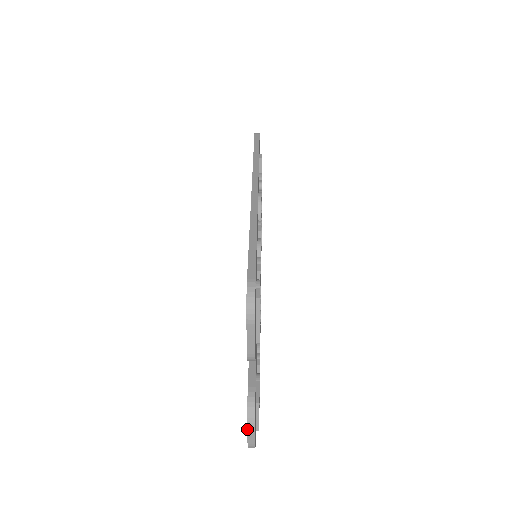
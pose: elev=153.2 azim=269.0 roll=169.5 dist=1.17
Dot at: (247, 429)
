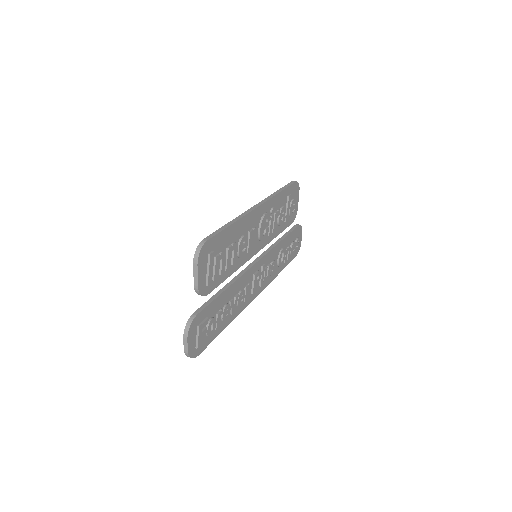
Dot at: (183, 335)
